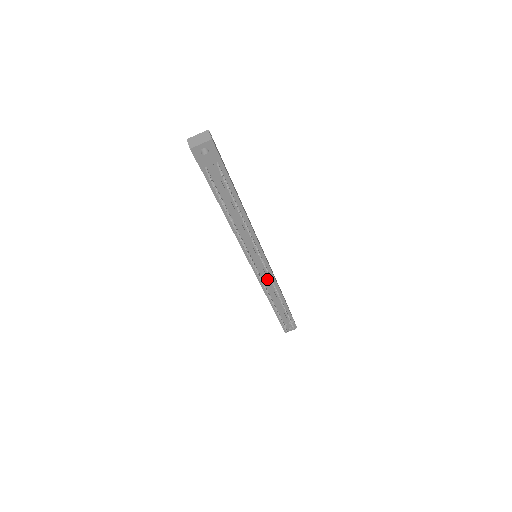
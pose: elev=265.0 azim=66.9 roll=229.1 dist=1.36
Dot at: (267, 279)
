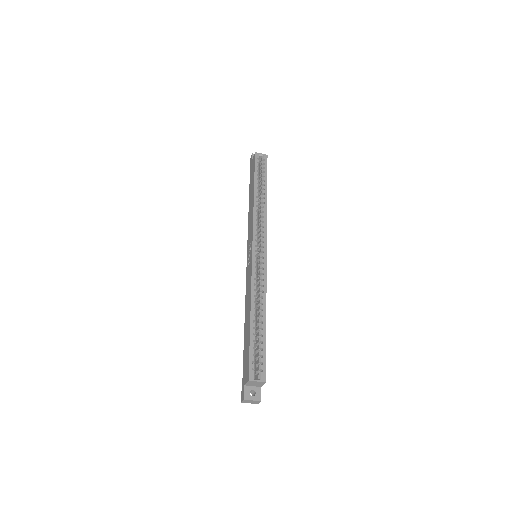
Dot at: occluded
